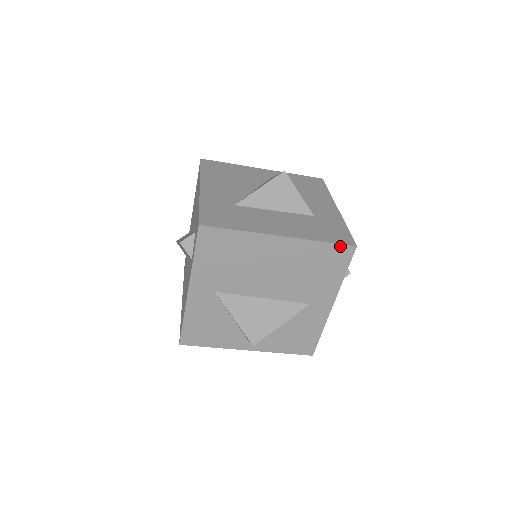
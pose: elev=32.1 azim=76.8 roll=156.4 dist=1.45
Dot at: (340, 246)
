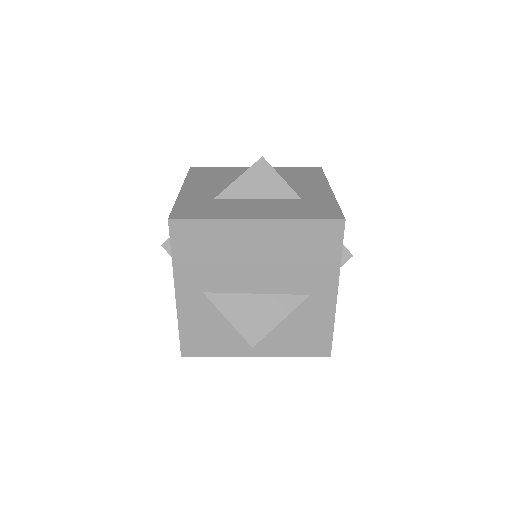
Dot at: (326, 222)
